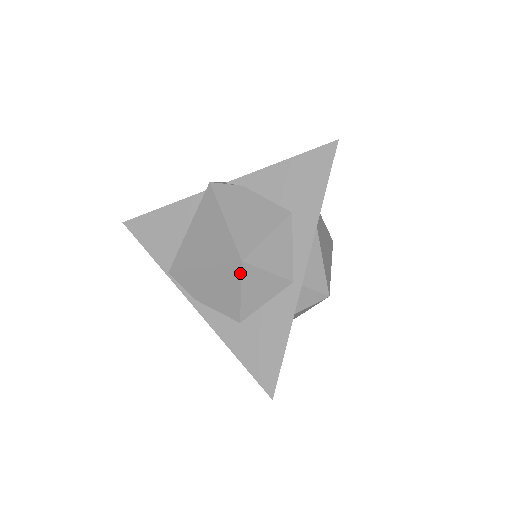
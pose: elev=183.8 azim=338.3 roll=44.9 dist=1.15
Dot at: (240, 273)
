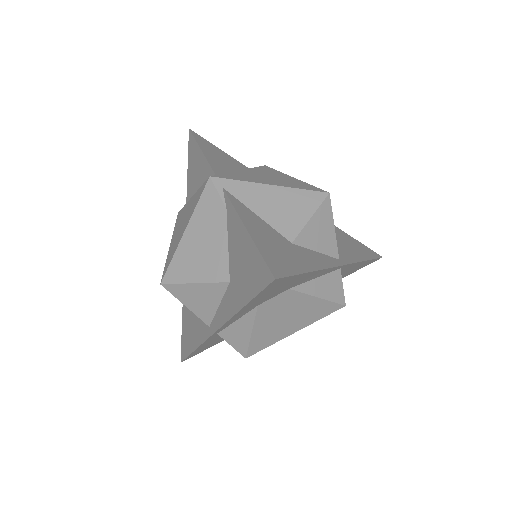
Dot at: occluded
